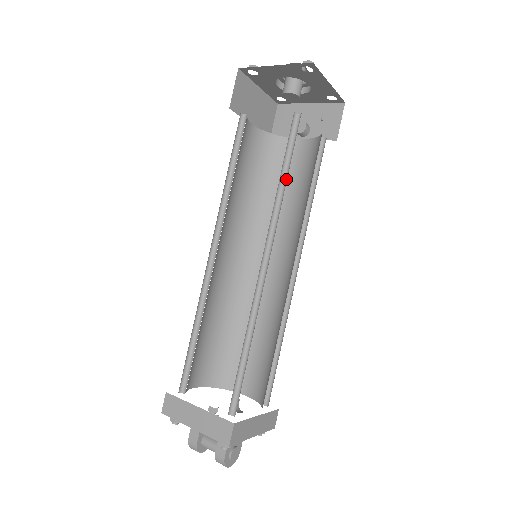
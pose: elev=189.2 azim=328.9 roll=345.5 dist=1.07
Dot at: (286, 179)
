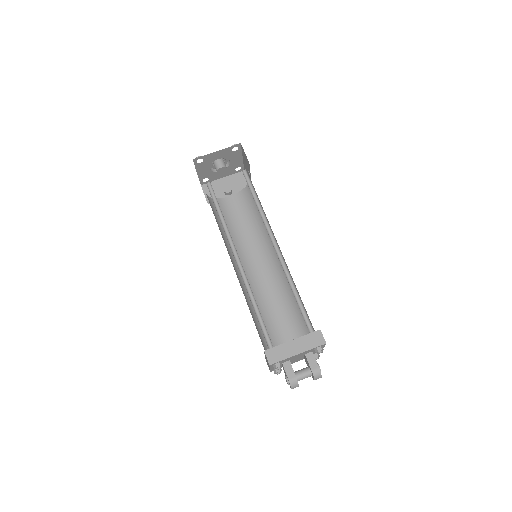
Dot at: (258, 202)
